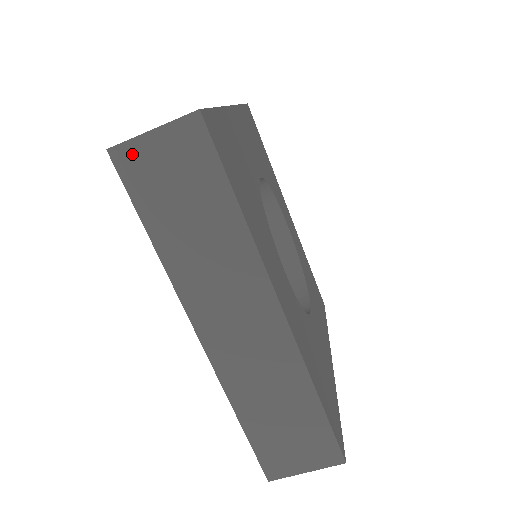
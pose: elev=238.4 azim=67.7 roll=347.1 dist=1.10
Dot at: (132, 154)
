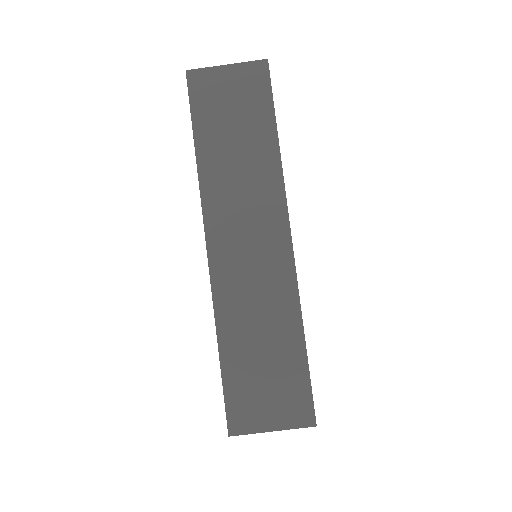
Dot at: (205, 78)
